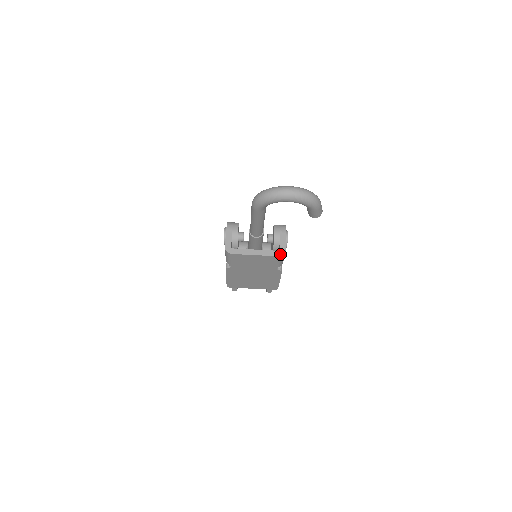
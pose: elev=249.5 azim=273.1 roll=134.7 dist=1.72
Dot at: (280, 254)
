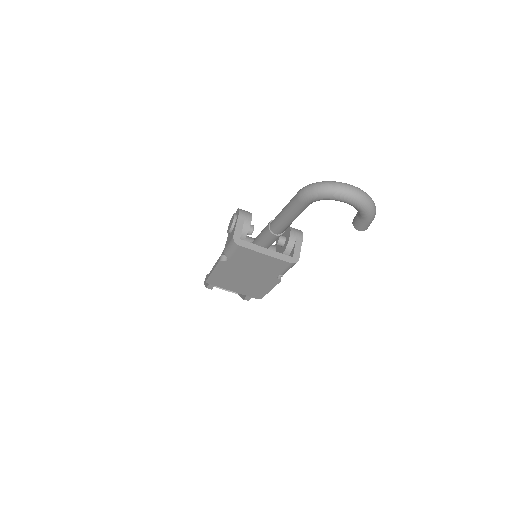
Dot at: (293, 261)
